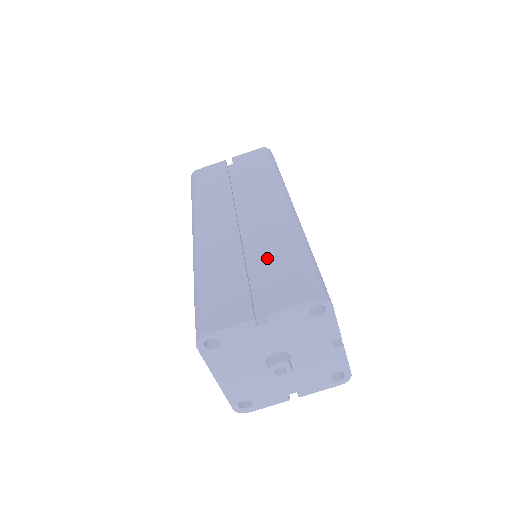
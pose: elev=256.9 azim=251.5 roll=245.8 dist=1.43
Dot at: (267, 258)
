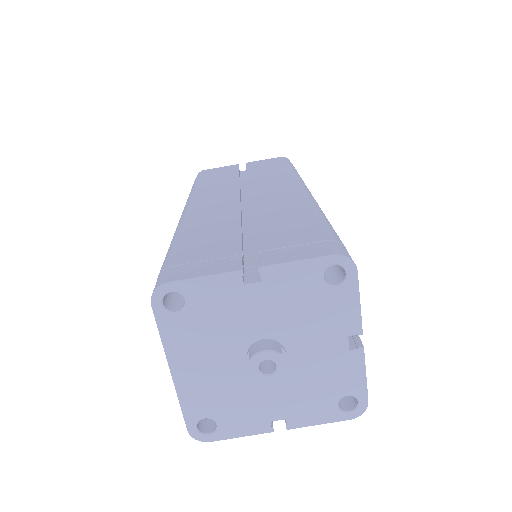
Dot at: (272, 222)
